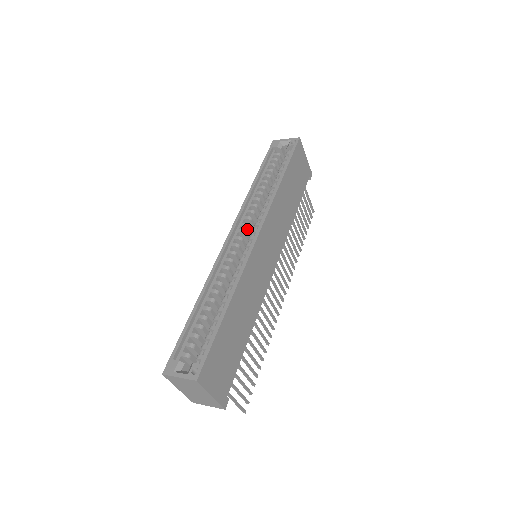
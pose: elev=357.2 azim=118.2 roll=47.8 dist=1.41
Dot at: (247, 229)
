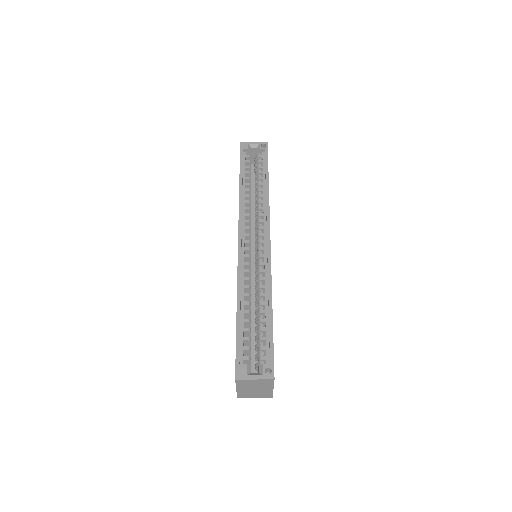
Dot at: (249, 232)
